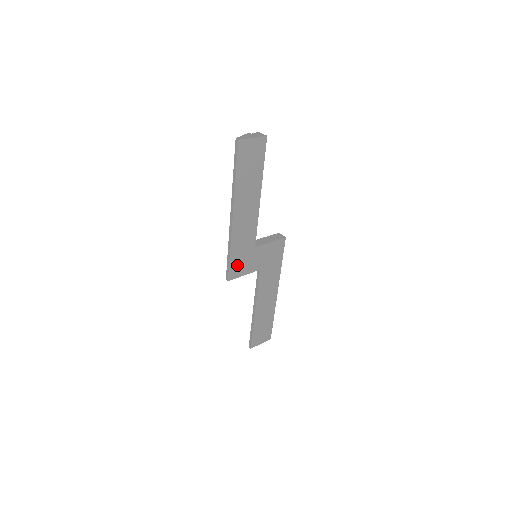
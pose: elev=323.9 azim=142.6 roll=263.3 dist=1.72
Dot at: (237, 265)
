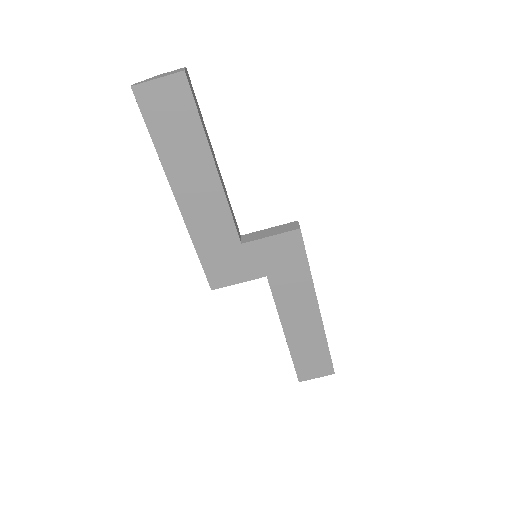
Dot at: (218, 269)
